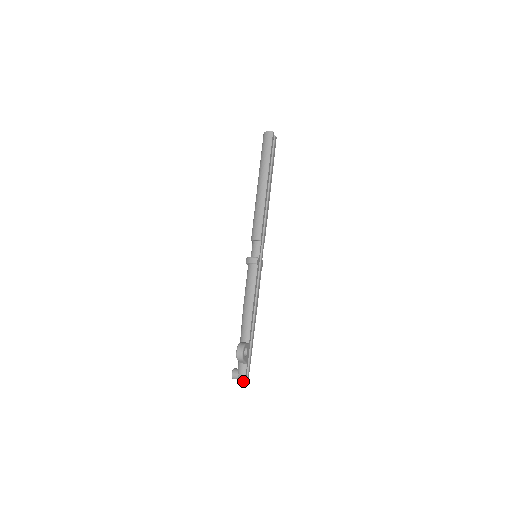
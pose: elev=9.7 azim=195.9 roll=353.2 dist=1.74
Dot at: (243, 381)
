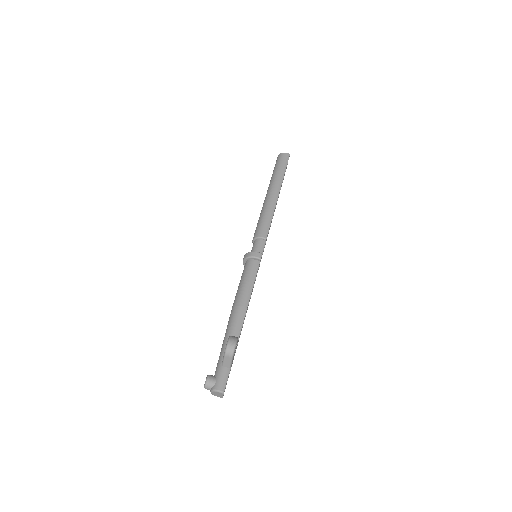
Dot at: (222, 390)
